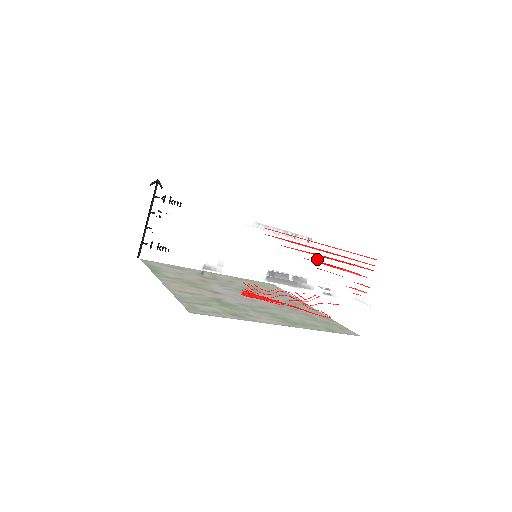
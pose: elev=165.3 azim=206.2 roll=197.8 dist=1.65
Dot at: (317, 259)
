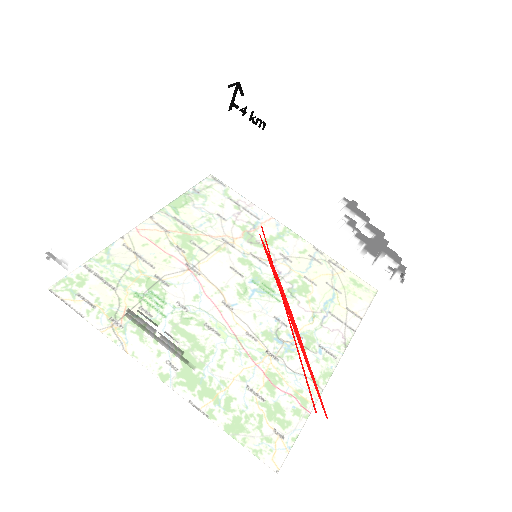
Dot at: occluded
